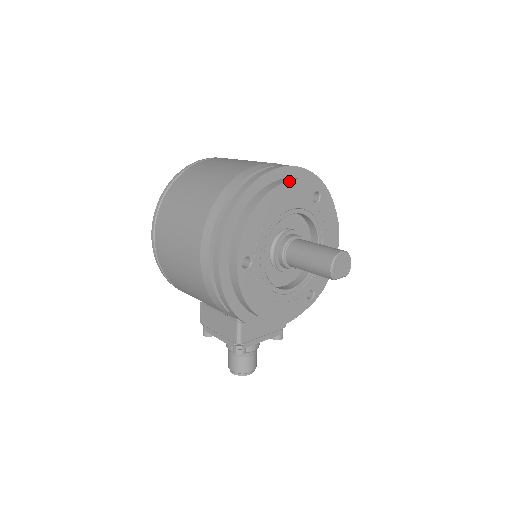
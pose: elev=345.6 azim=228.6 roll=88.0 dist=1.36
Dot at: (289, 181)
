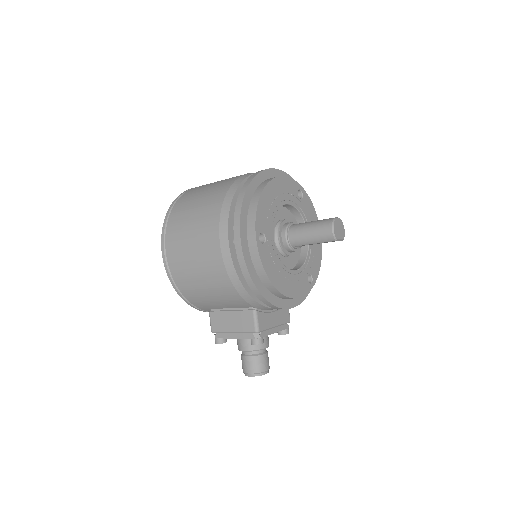
Dot at: (280, 177)
